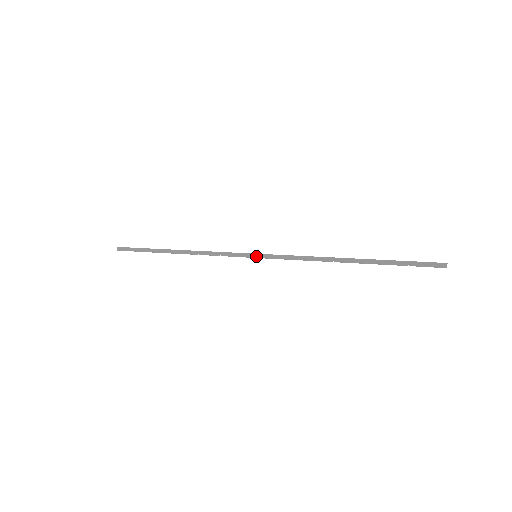
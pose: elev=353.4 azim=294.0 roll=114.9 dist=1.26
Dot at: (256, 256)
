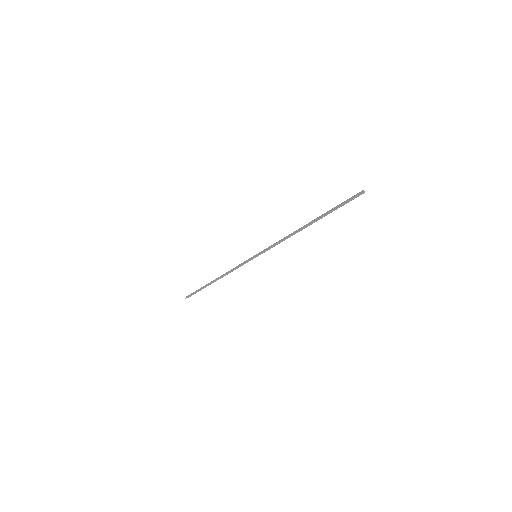
Dot at: (256, 256)
